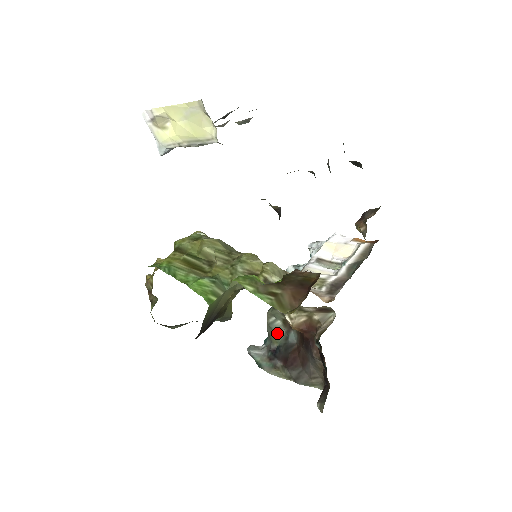
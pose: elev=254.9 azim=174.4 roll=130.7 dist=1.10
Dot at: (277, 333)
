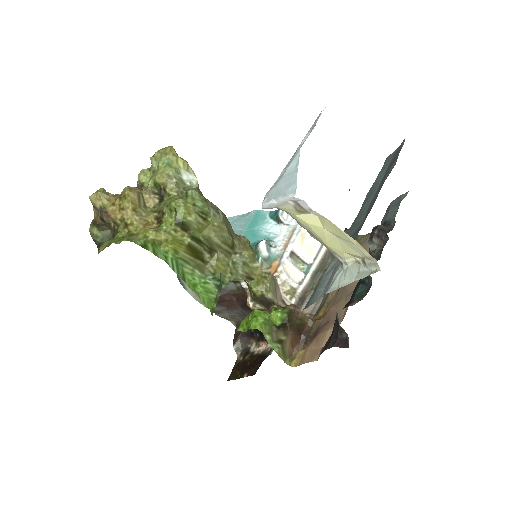
Dot at: occluded
